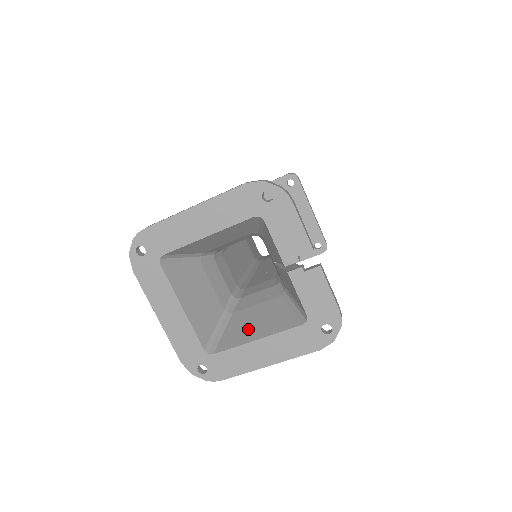
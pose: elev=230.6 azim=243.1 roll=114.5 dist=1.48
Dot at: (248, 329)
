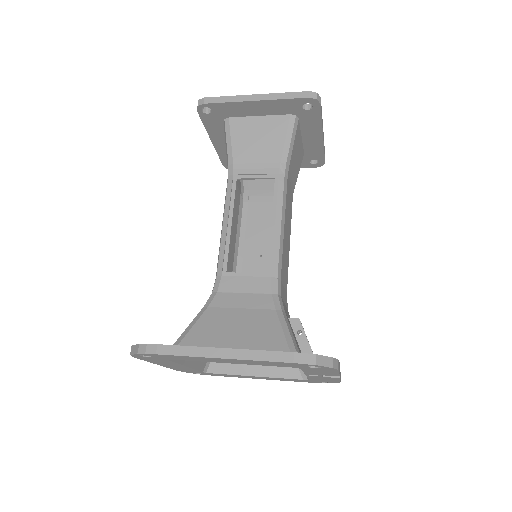
Dot at: occluded
